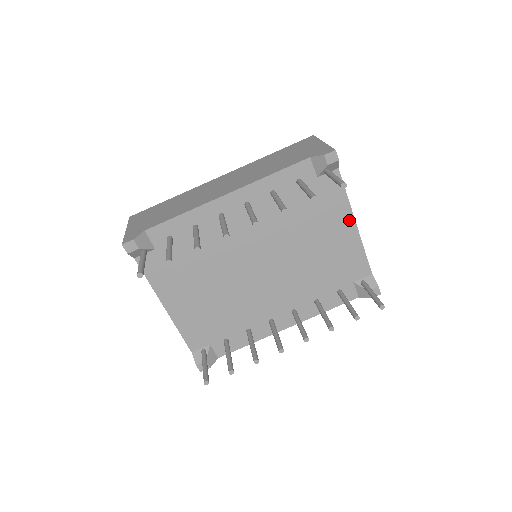
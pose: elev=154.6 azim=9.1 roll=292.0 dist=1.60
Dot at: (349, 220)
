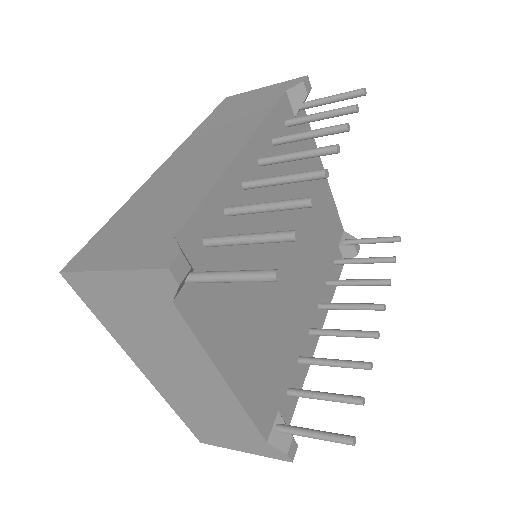
Dot at: occluded
